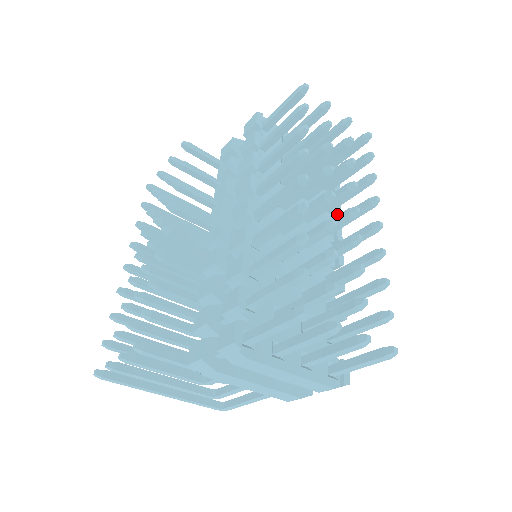
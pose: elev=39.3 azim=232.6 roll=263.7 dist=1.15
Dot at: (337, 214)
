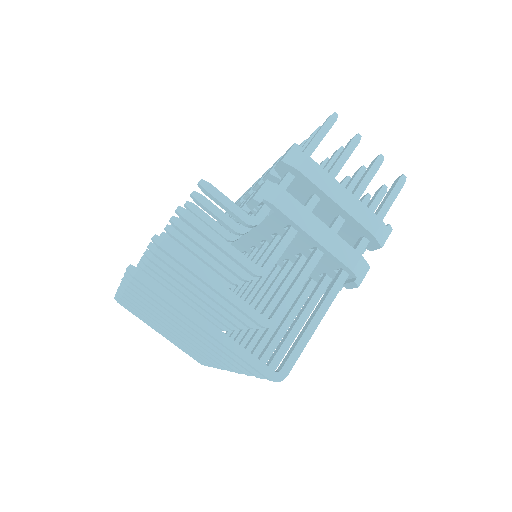
Dot at: occluded
